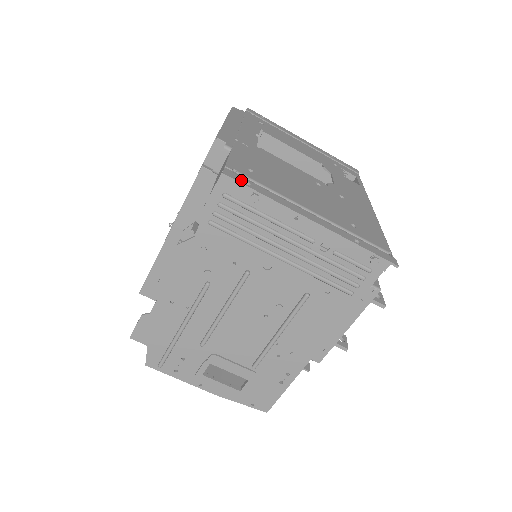
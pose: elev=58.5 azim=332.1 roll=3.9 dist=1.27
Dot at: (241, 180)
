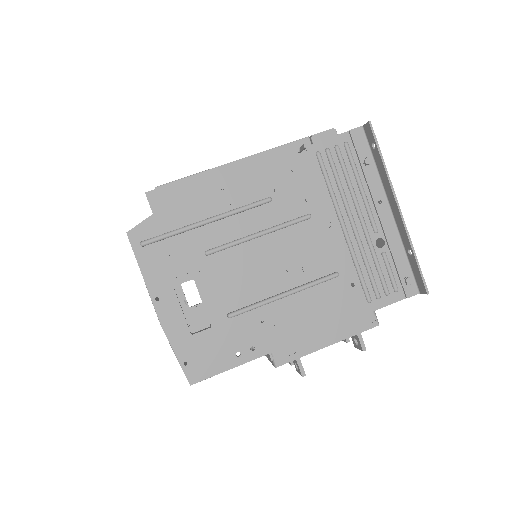
Dot at: (374, 139)
